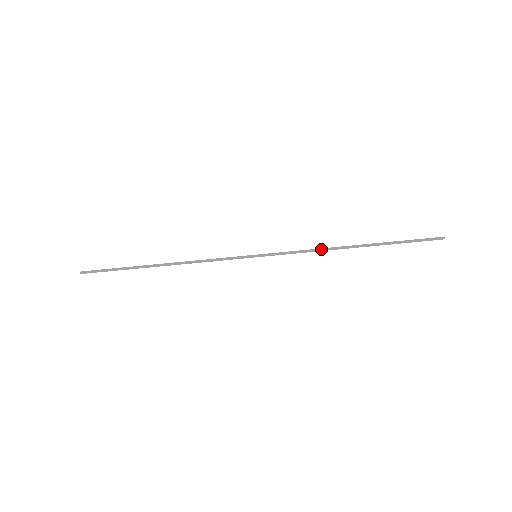
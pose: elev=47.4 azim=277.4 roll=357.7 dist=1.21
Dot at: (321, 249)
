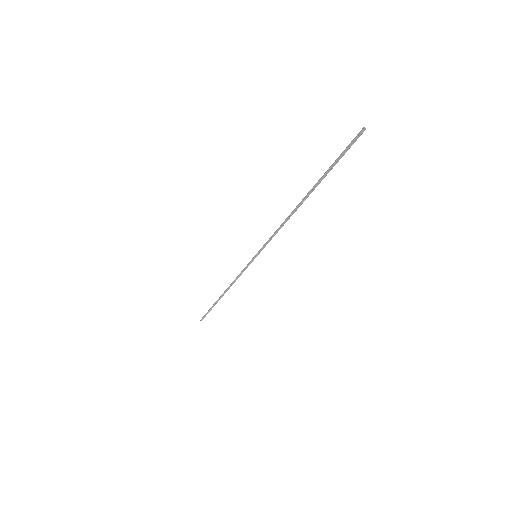
Dot at: (284, 221)
